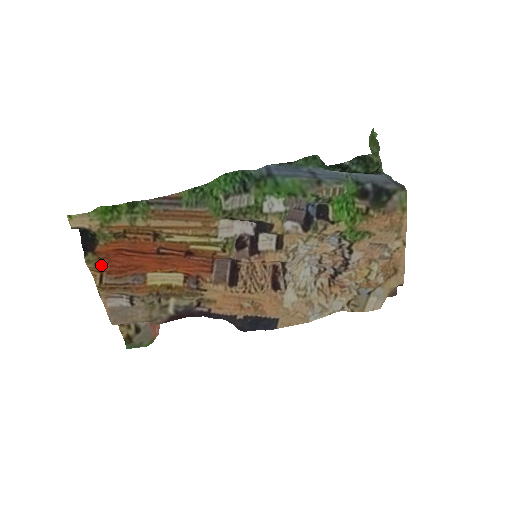
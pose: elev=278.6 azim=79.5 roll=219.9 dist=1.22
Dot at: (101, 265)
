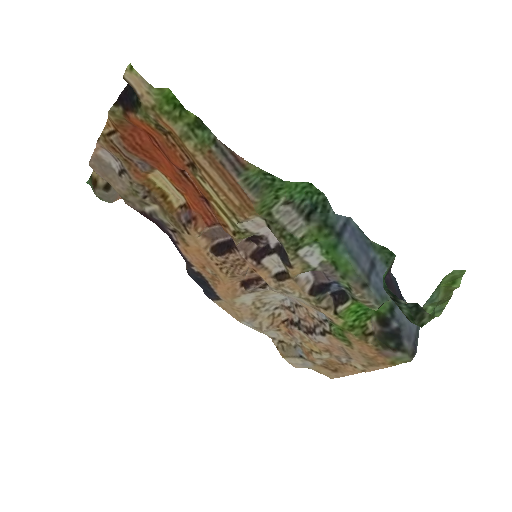
Dot at: (122, 126)
